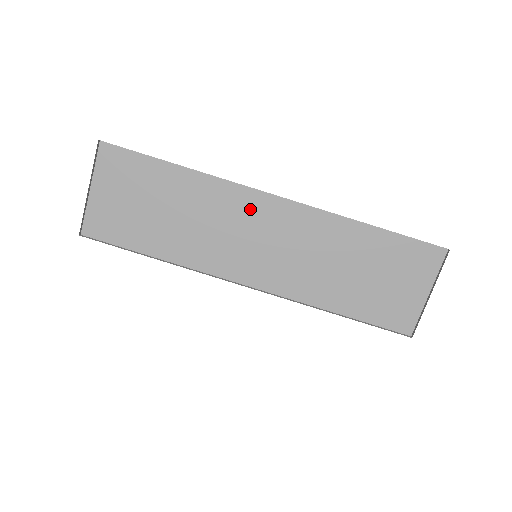
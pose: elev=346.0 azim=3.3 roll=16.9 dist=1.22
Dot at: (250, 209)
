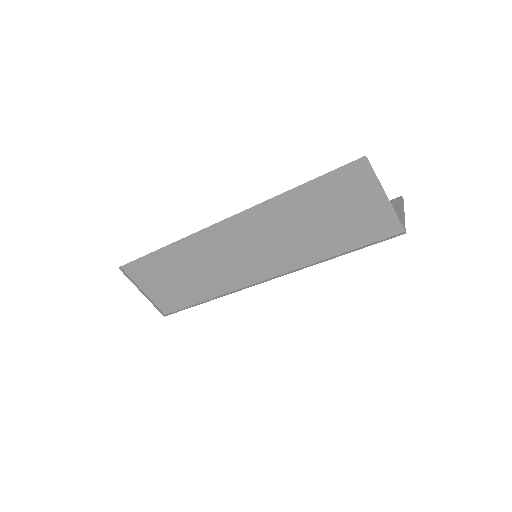
Dot at: (219, 239)
